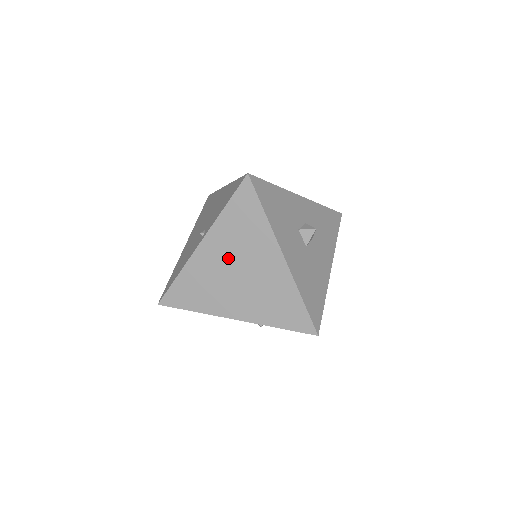
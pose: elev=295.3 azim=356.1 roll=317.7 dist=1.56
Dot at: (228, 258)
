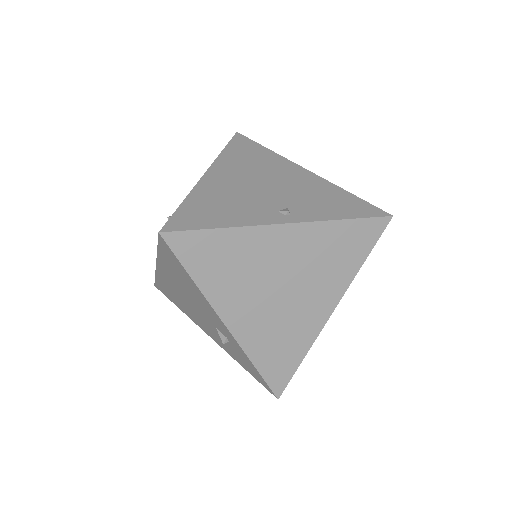
Dot at: (291, 265)
